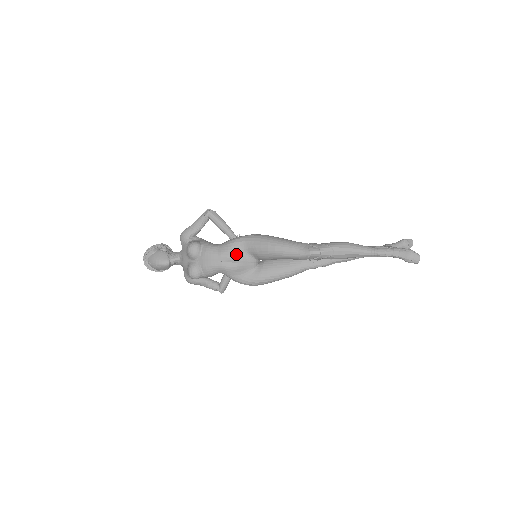
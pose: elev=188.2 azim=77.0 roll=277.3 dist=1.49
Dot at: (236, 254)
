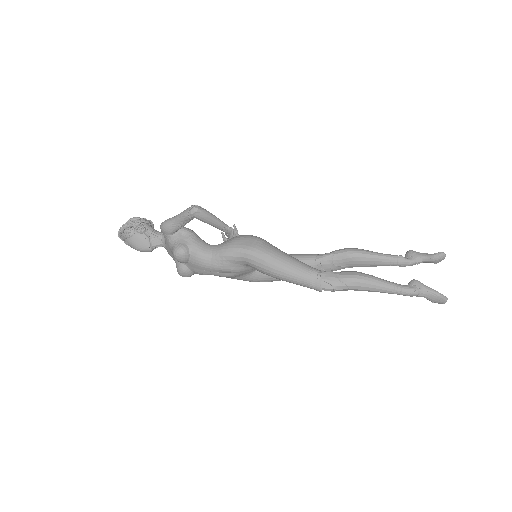
Dot at: (233, 267)
